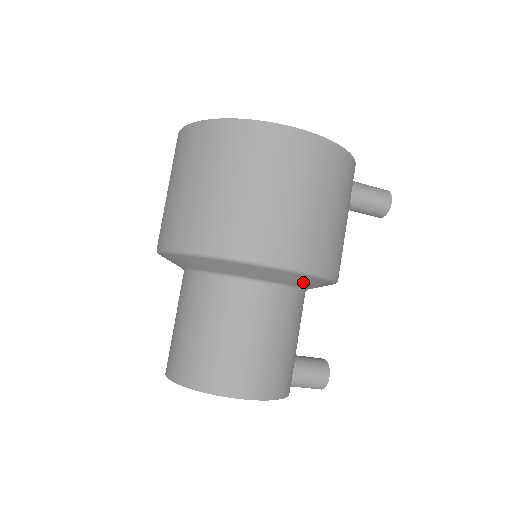
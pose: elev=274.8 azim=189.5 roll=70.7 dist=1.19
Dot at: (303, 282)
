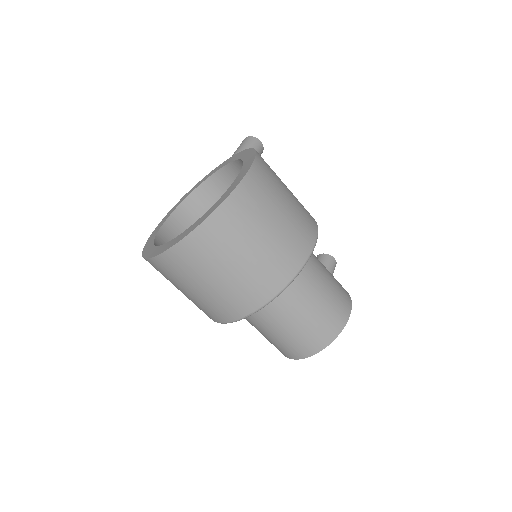
Dot at: occluded
